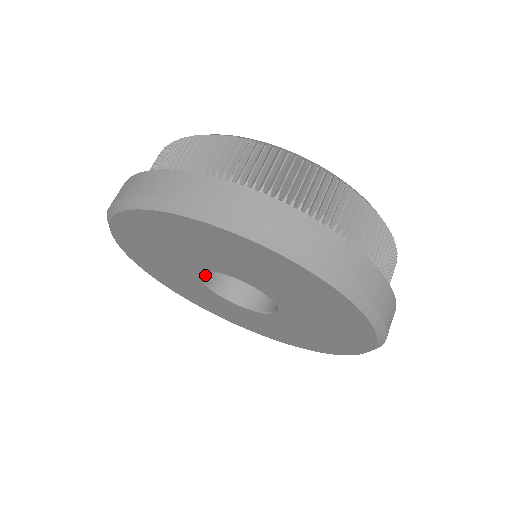
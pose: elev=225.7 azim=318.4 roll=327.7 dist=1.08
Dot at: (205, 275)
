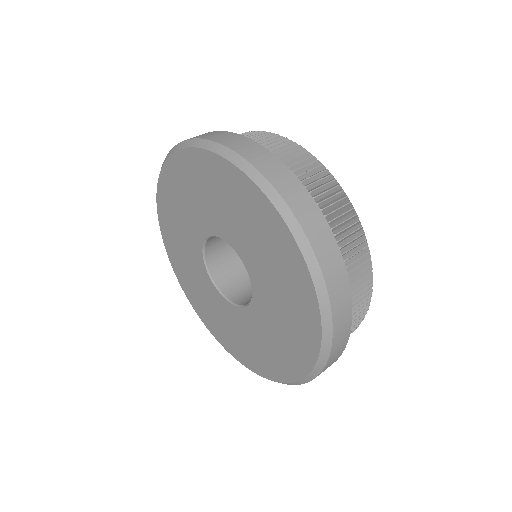
Dot at: occluded
